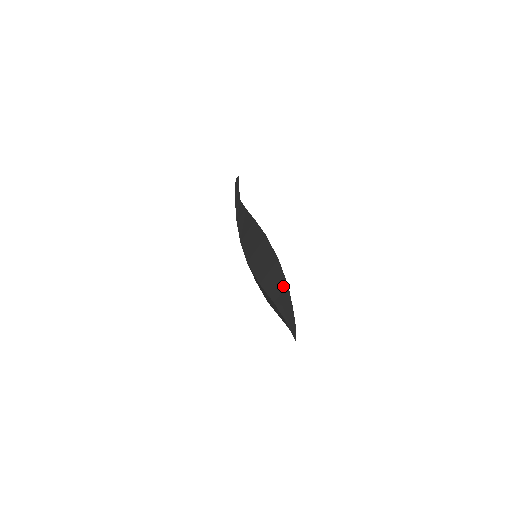
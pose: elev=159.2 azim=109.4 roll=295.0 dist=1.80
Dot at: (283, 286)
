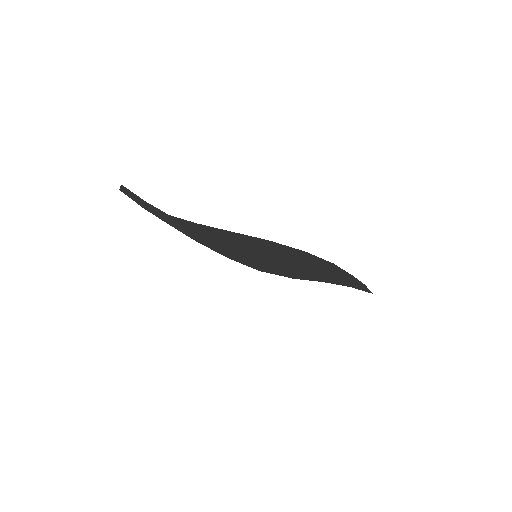
Dot at: (327, 267)
